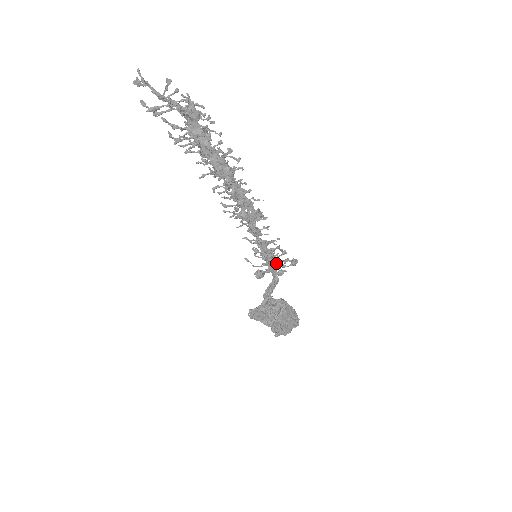
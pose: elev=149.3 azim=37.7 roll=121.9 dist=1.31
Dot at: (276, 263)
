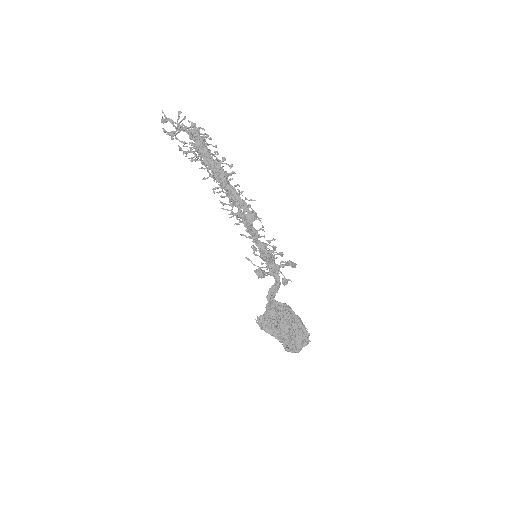
Dot at: (277, 267)
